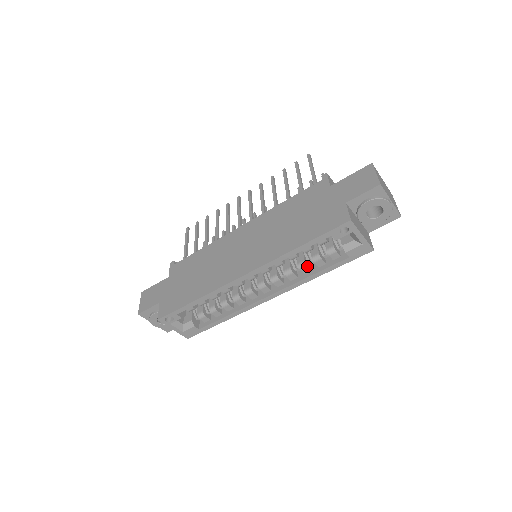
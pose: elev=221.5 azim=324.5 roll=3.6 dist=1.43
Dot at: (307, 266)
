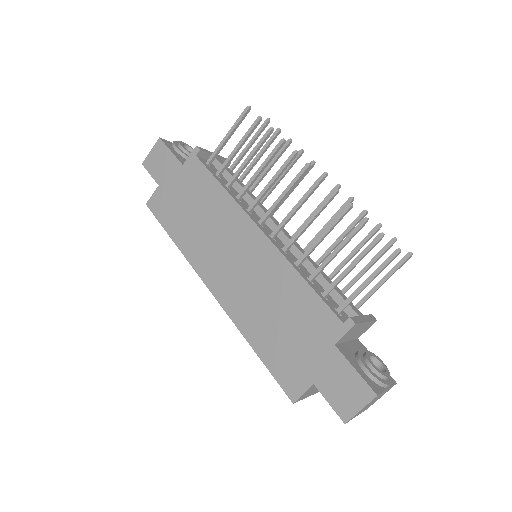
Dot at: occluded
